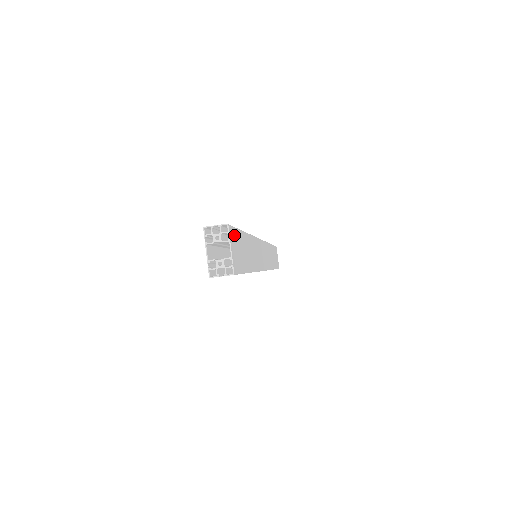
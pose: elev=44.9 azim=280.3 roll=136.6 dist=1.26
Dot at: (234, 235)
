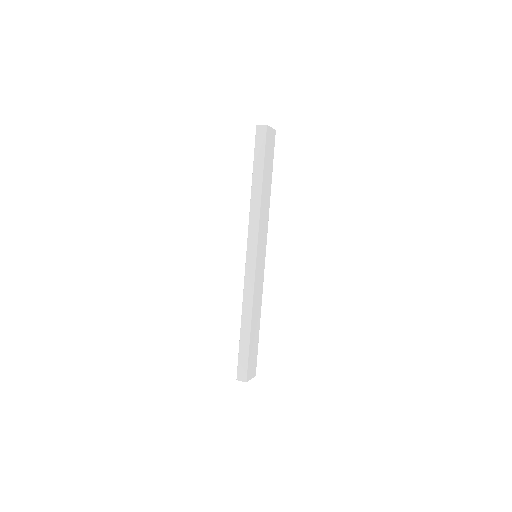
Dot at: (249, 369)
